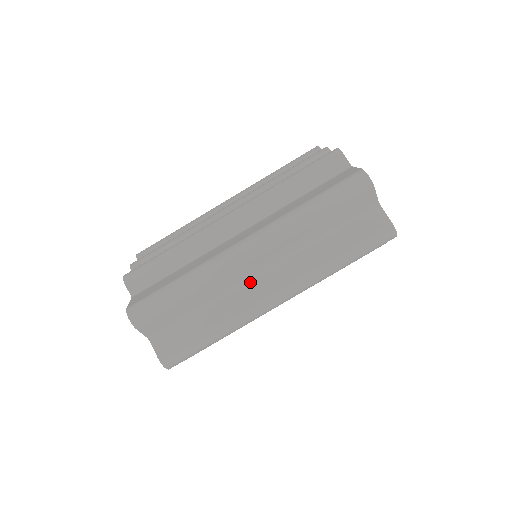
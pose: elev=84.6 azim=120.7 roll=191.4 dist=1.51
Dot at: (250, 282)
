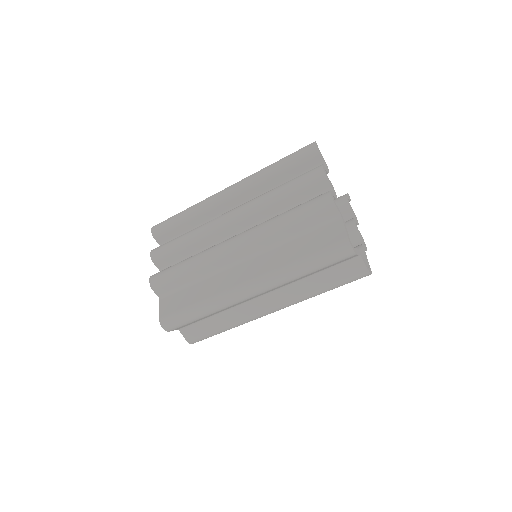
Dot at: (252, 301)
